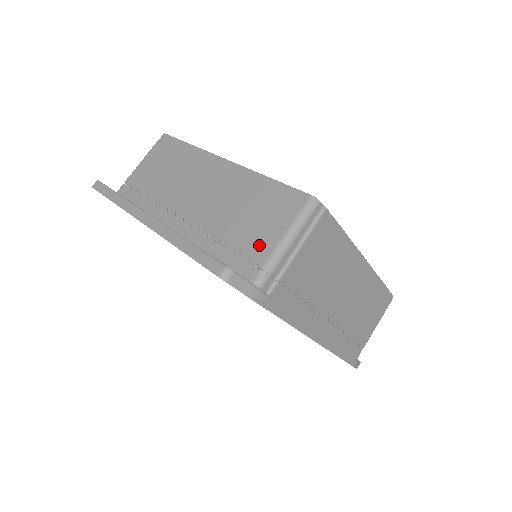
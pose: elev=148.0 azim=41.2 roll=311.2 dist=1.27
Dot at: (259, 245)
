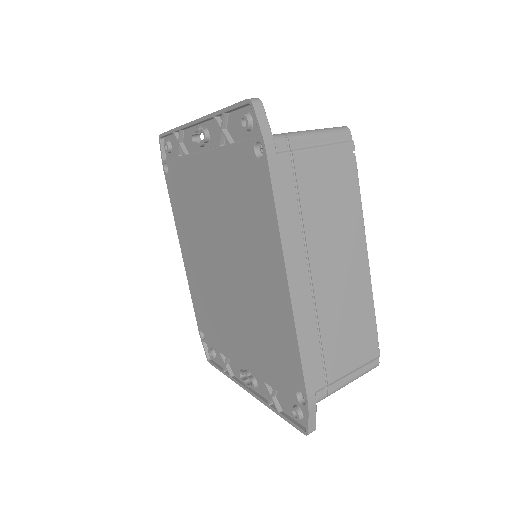
Dot at: occluded
